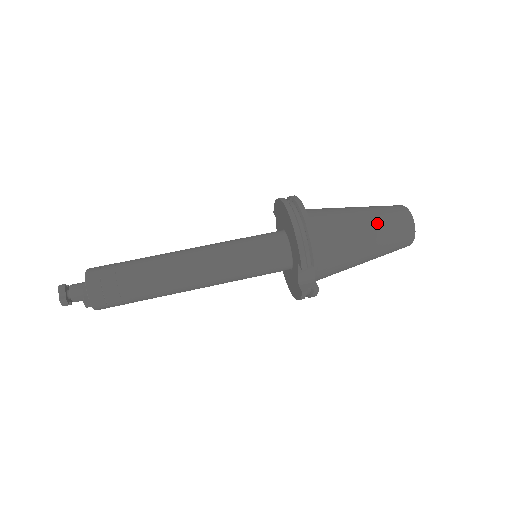
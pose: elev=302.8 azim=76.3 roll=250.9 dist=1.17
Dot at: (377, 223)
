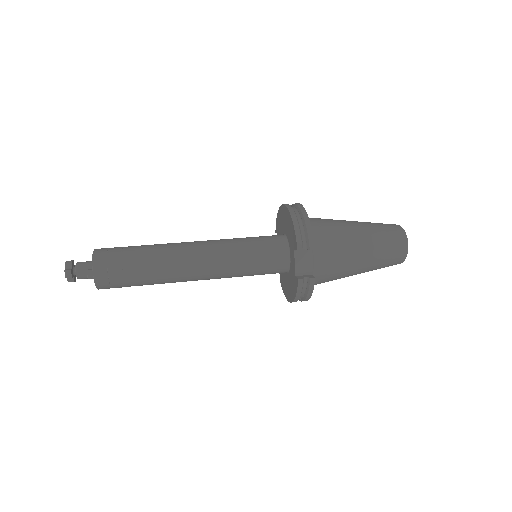
Dot at: (370, 229)
